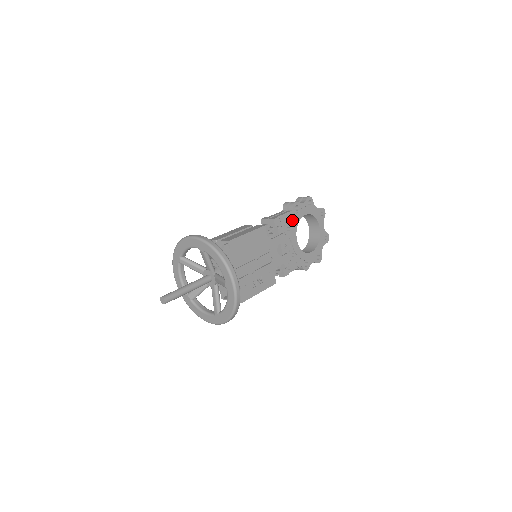
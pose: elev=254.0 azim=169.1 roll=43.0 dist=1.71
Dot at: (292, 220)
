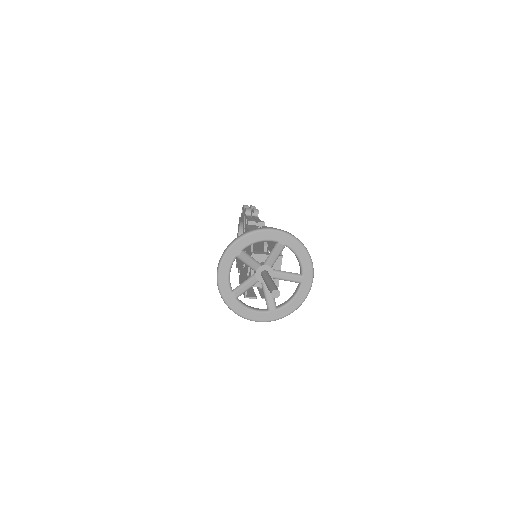
Dot at: occluded
